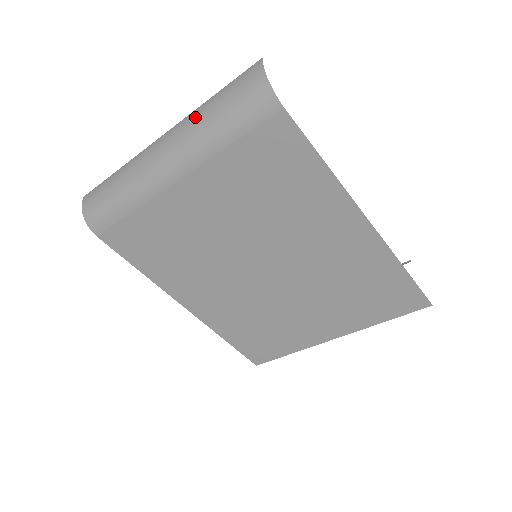
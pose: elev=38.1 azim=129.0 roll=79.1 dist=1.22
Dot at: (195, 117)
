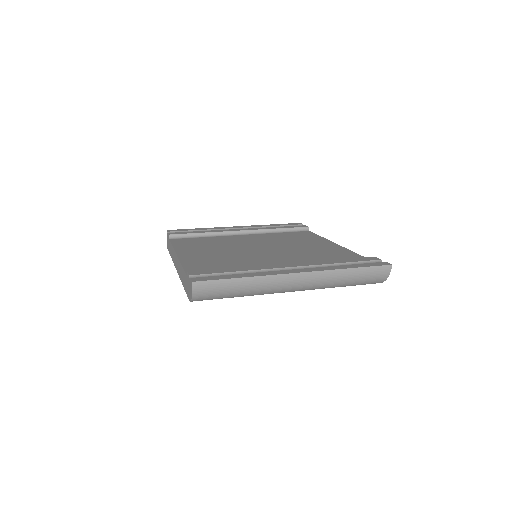
Dot at: (335, 278)
